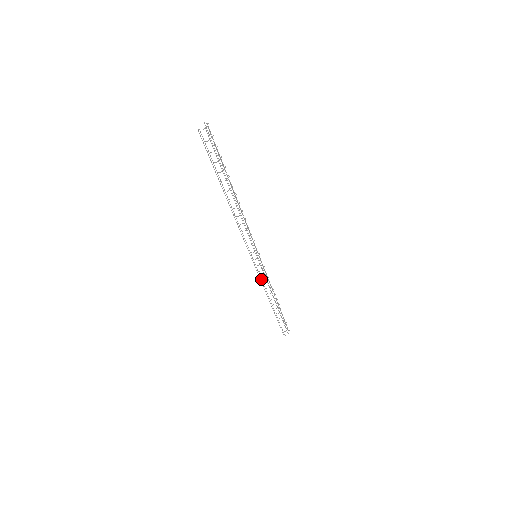
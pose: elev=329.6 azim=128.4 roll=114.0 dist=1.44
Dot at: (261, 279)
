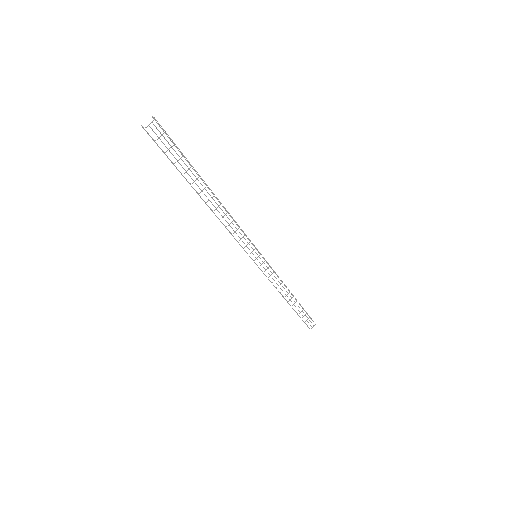
Dot at: occluded
